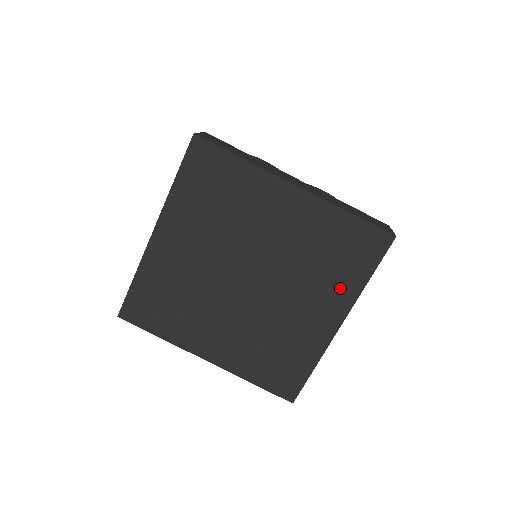
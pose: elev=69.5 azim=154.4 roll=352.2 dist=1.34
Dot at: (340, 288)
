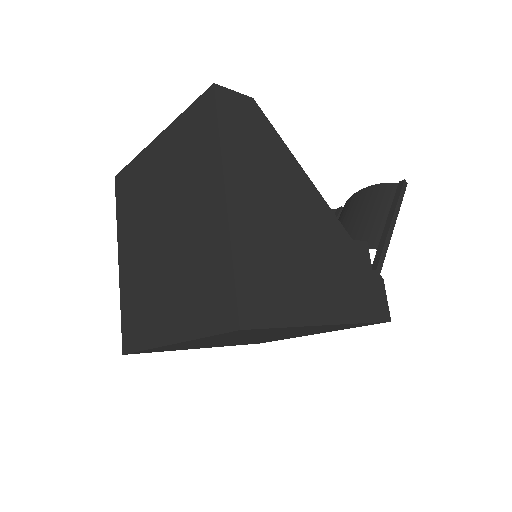
Dot at: (208, 168)
